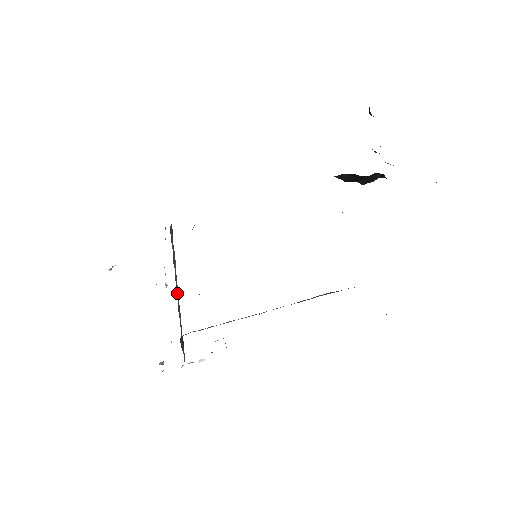
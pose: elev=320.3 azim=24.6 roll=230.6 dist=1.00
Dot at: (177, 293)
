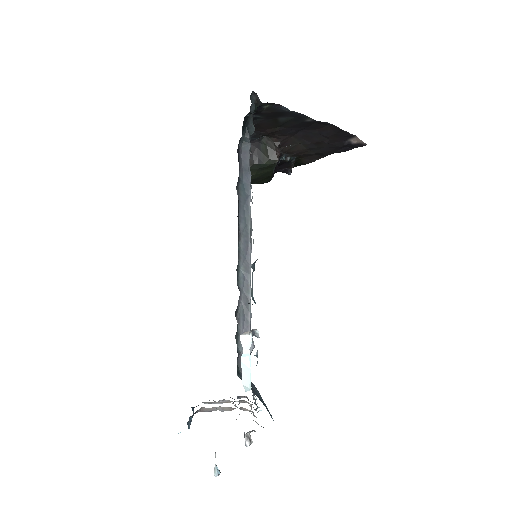
Dot at: occluded
